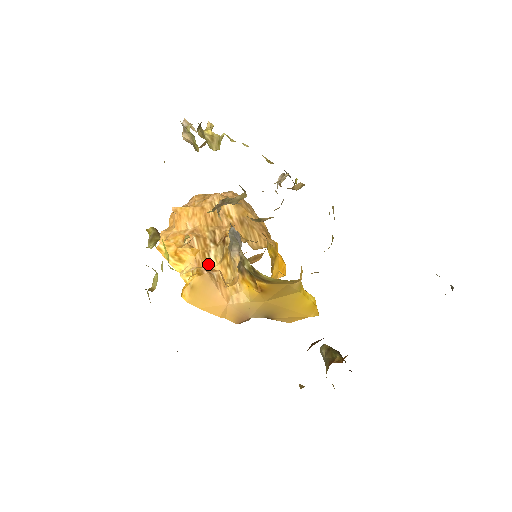
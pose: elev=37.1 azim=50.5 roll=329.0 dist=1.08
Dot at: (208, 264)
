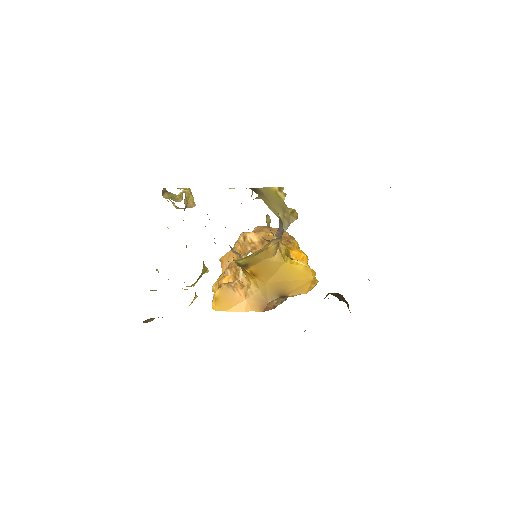
Dot at: occluded
